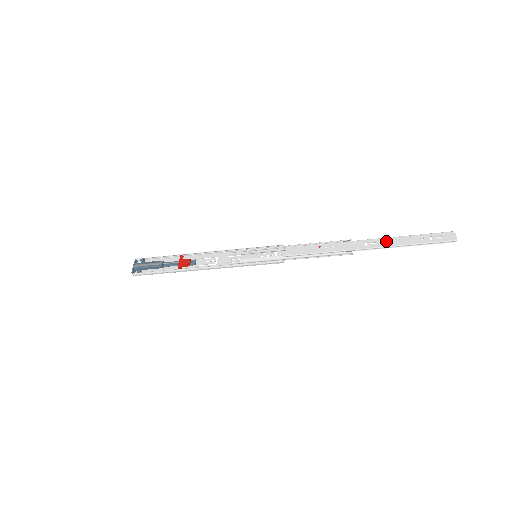
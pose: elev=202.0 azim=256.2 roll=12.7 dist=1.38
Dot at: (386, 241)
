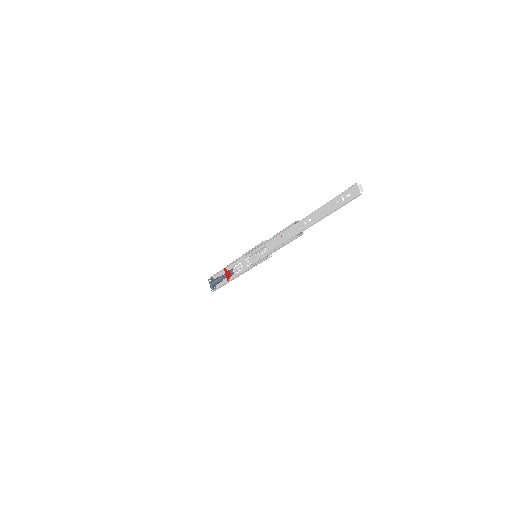
Dot at: (316, 215)
